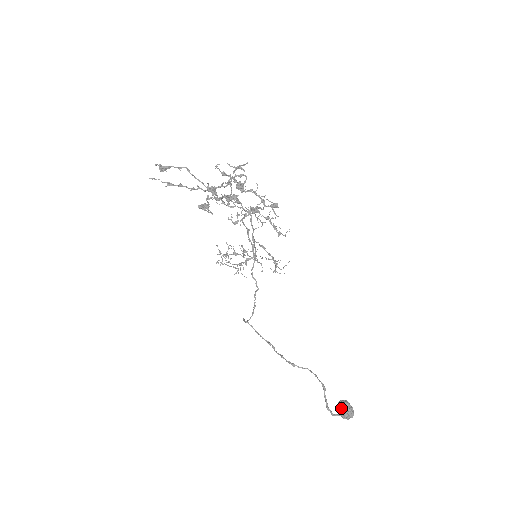
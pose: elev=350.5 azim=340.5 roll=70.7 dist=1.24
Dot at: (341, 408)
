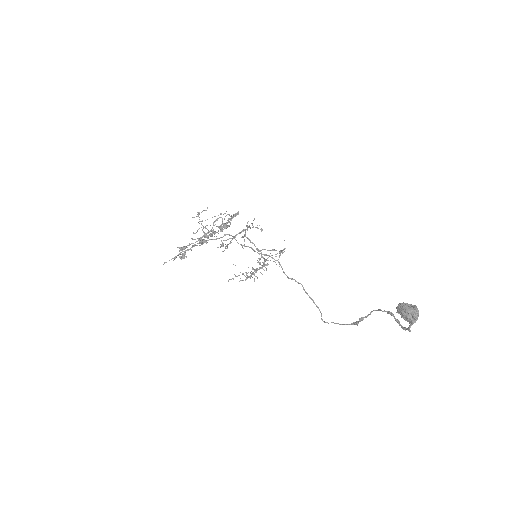
Dot at: (398, 313)
